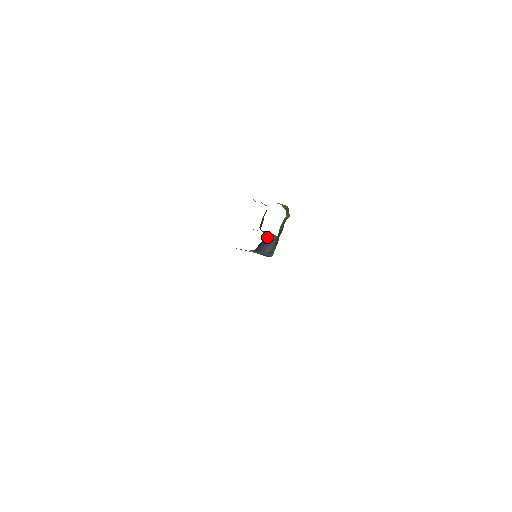
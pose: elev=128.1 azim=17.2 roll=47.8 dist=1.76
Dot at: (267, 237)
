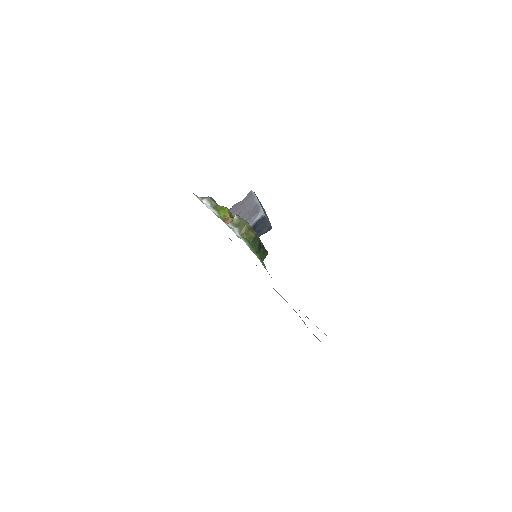
Dot at: (253, 229)
